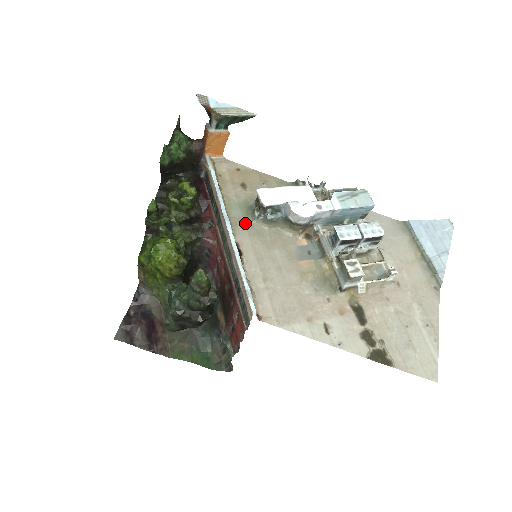
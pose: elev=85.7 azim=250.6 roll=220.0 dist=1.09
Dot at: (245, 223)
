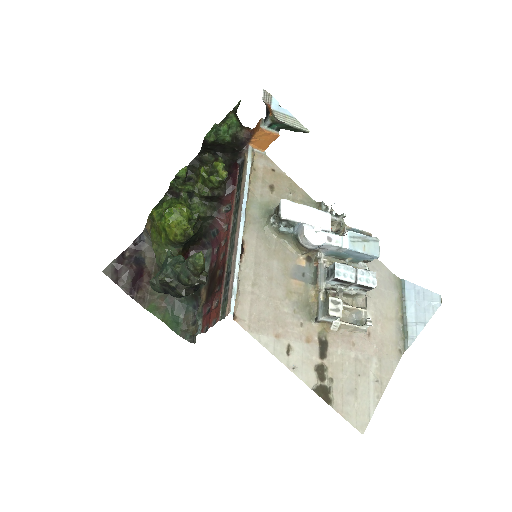
Dot at: (258, 224)
